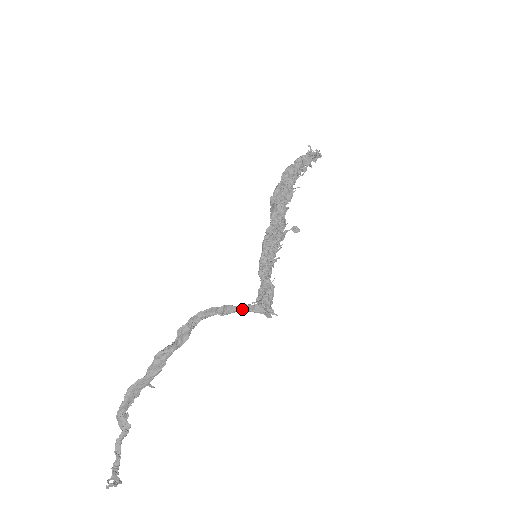
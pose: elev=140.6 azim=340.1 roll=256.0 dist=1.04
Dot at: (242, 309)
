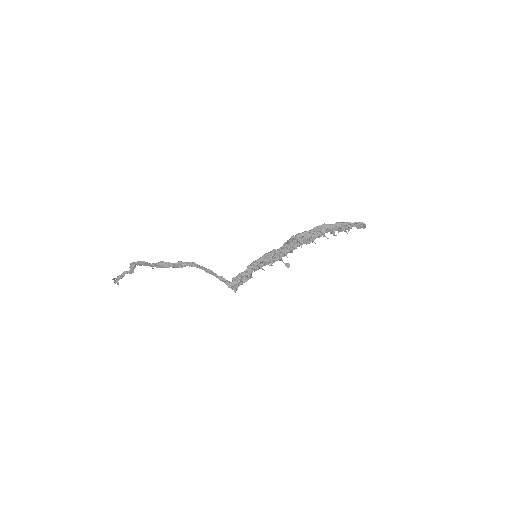
Dot at: (219, 278)
